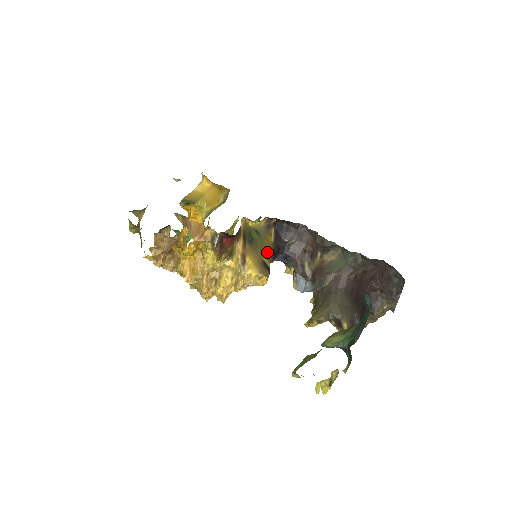
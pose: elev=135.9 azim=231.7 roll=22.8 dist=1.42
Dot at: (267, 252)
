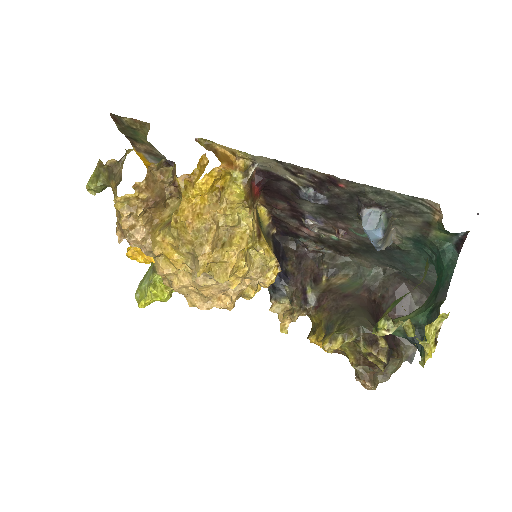
Dot at: occluded
